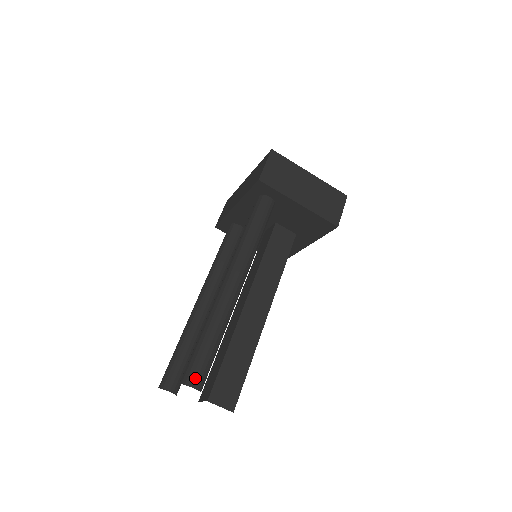
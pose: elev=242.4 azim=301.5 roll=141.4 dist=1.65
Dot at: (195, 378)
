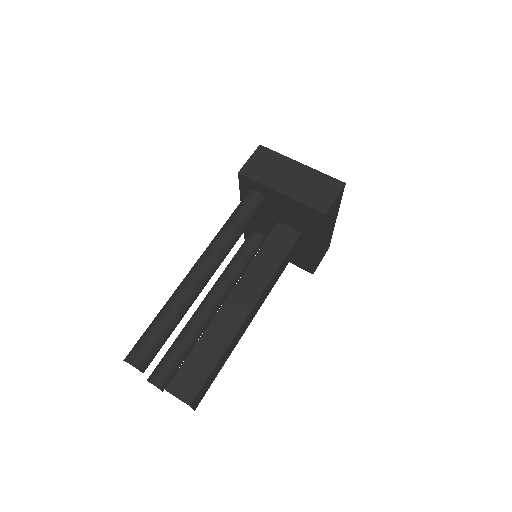
Dot at: (134, 355)
